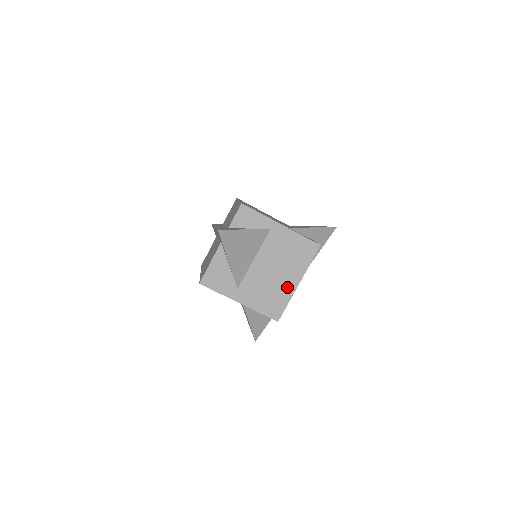
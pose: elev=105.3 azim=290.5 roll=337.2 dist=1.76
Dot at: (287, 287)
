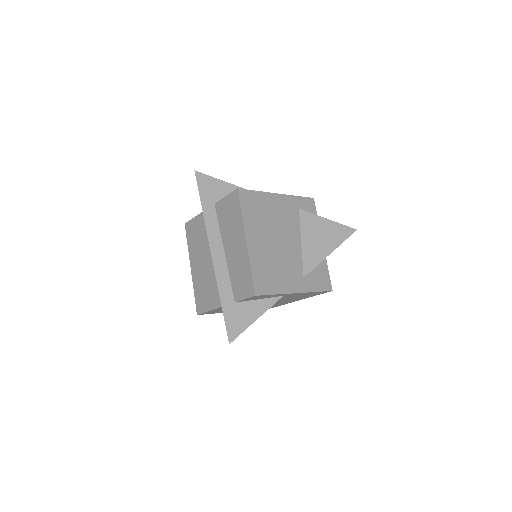
Dot at: (286, 302)
